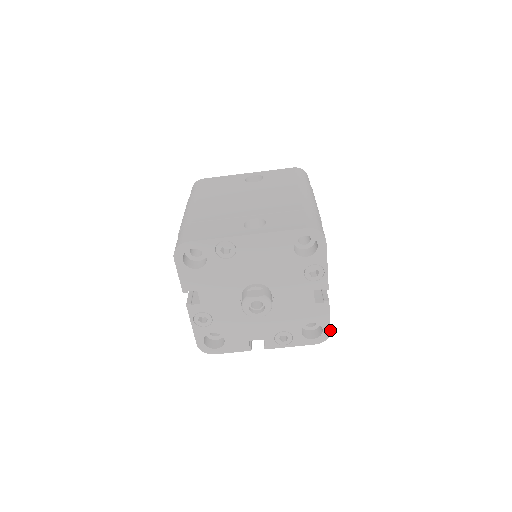
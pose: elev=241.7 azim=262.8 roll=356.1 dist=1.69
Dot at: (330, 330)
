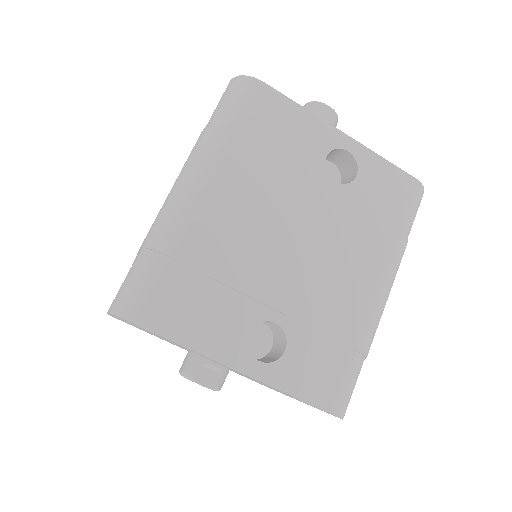
Dot at: occluded
